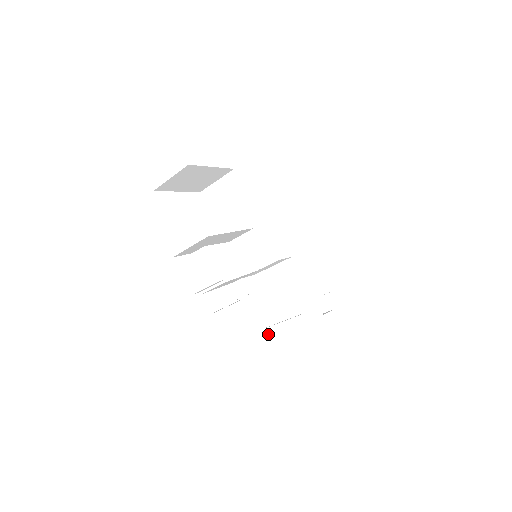
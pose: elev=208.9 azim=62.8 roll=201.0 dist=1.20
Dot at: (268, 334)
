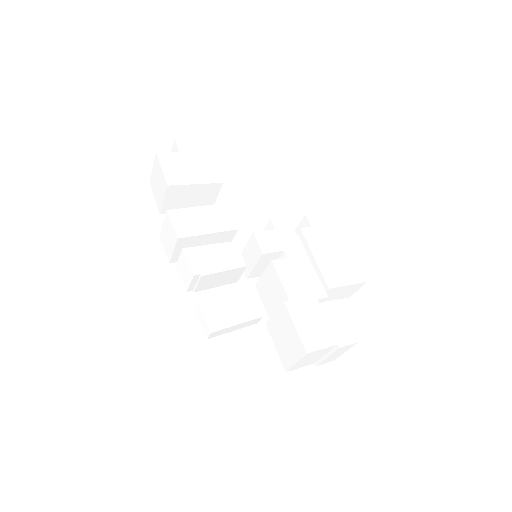
Dot at: (270, 327)
